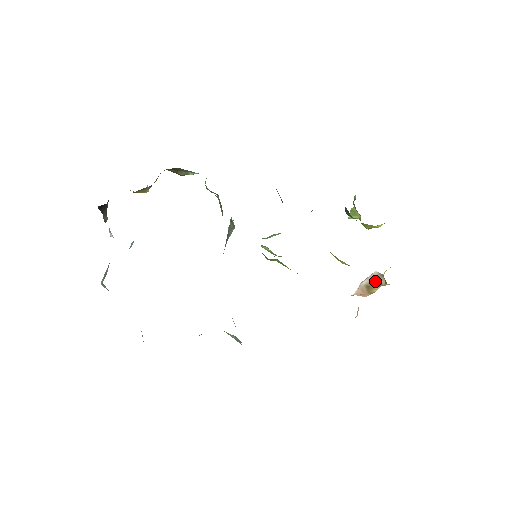
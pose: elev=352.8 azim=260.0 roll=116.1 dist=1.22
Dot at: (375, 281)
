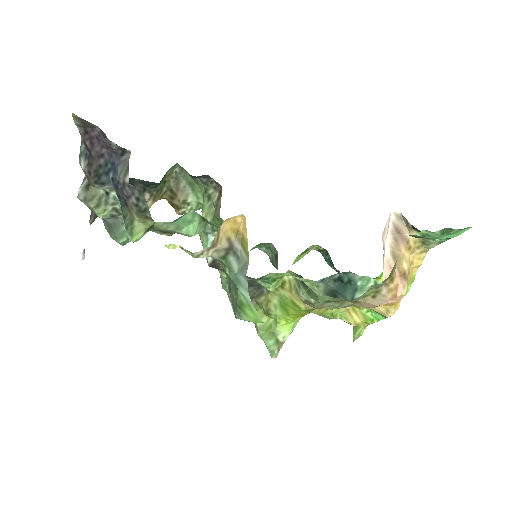
Dot at: (397, 235)
